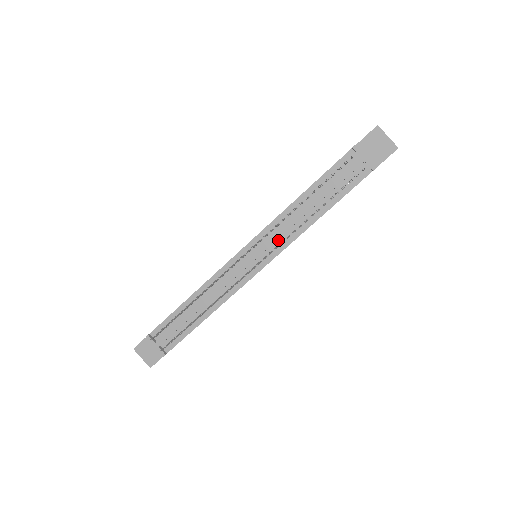
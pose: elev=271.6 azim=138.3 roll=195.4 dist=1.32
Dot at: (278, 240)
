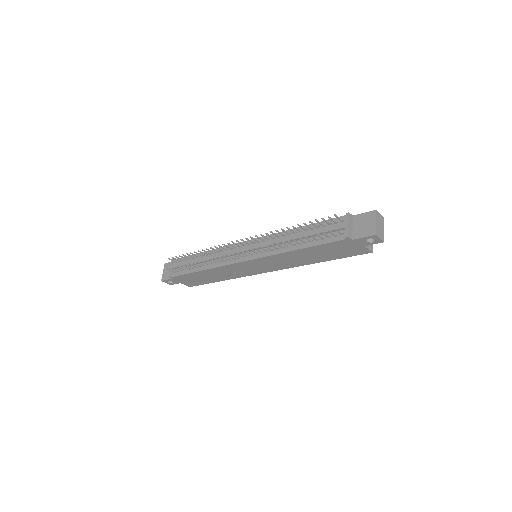
Dot at: (266, 248)
